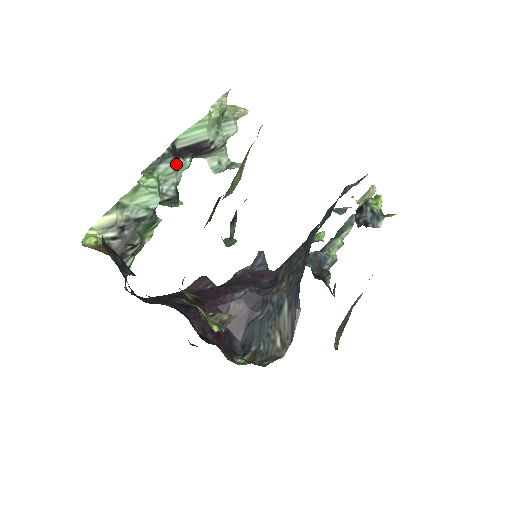
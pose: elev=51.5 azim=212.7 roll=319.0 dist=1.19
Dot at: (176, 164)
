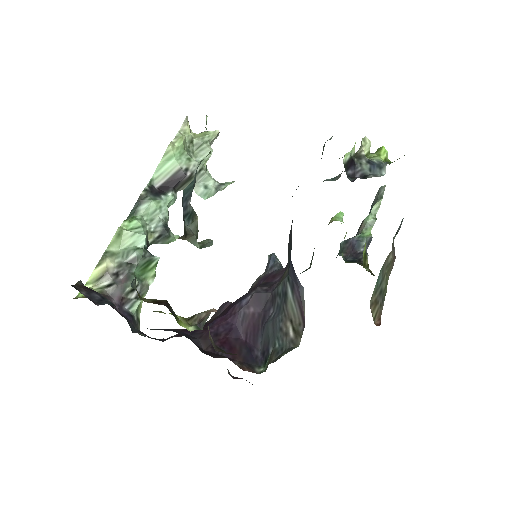
Dot at: (156, 201)
